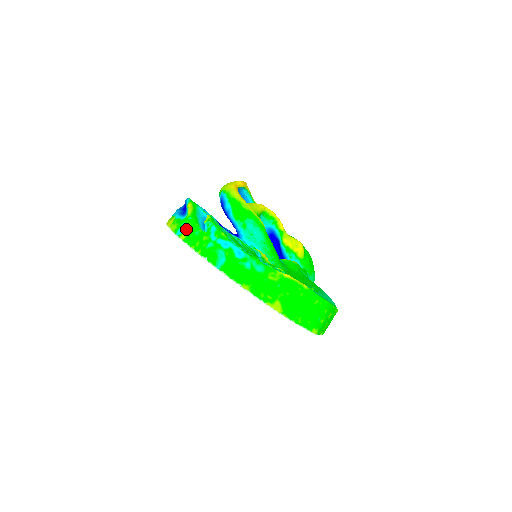
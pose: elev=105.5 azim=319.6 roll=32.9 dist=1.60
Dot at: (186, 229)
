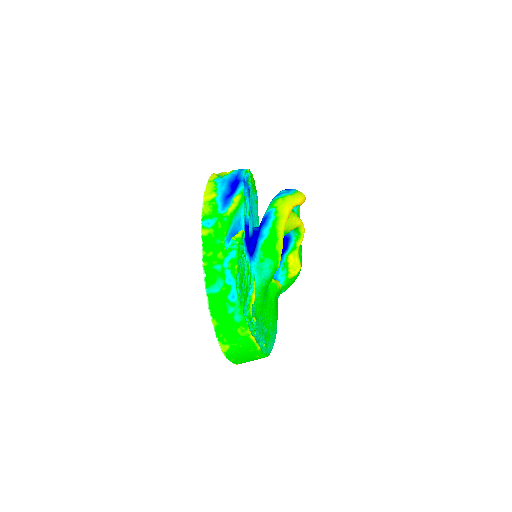
Dot at: (213, 228)
